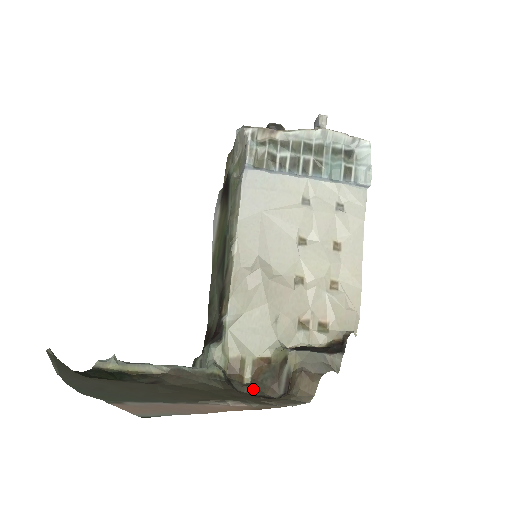
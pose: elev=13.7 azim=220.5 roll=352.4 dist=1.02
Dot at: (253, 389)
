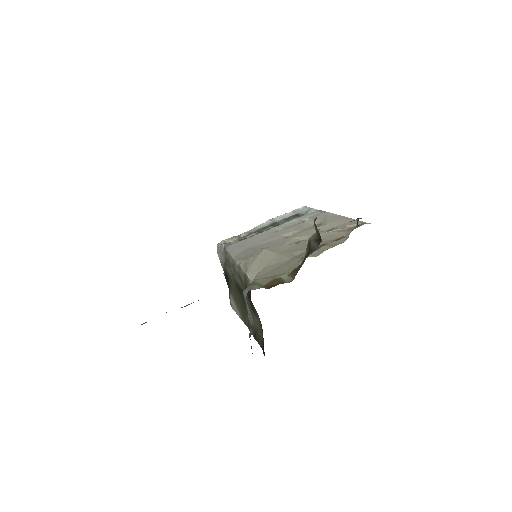
Dot at: occluded
